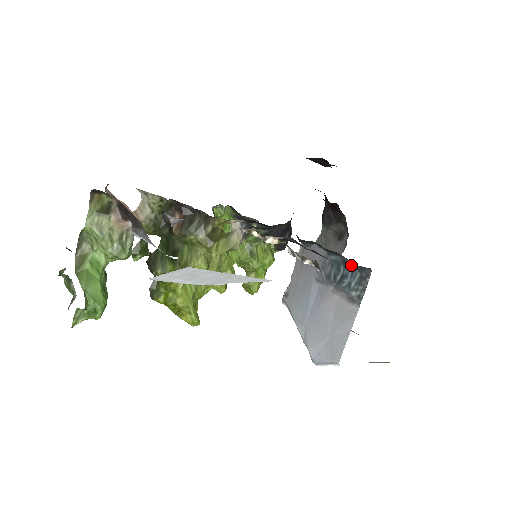
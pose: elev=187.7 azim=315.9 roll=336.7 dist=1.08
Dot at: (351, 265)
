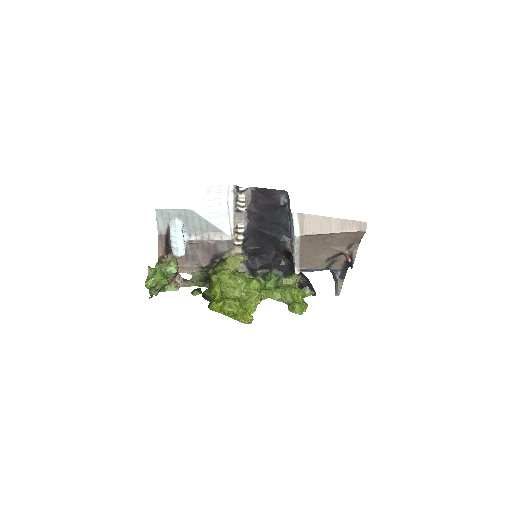
Dot at: (280, 200)
